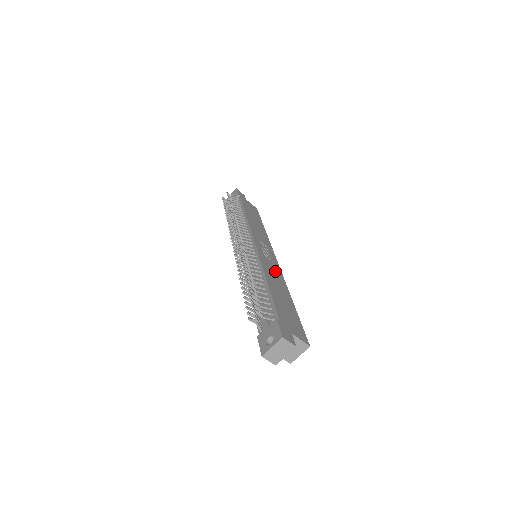
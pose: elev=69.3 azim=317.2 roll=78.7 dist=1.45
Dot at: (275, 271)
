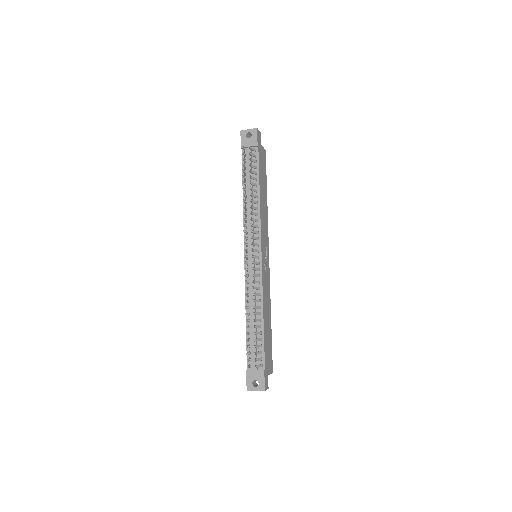
Dot at: (267, 287)
